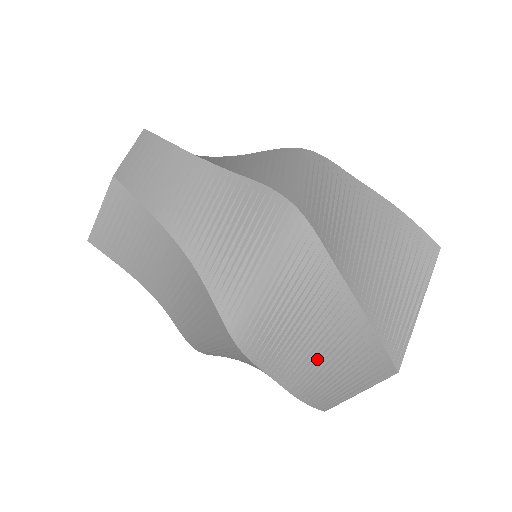
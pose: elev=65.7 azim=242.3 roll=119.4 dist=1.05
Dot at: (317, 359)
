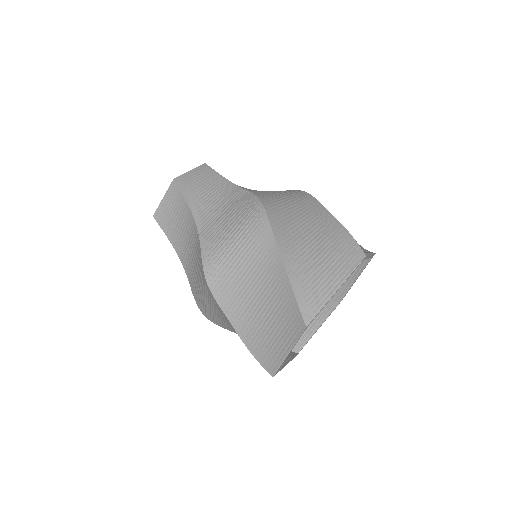
Dot at: (259, 312)
